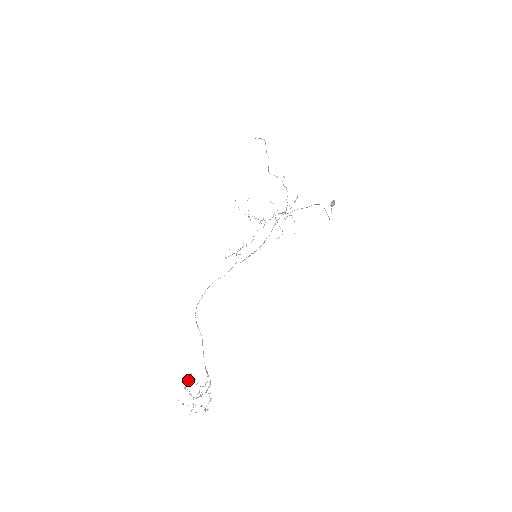
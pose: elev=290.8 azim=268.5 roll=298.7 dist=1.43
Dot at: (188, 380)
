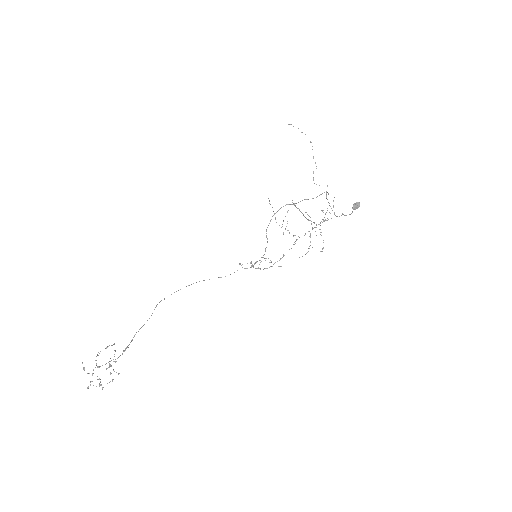
Dot at: (106, 348)
